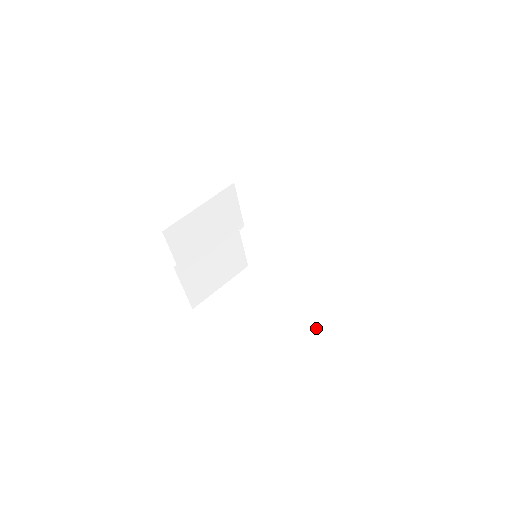
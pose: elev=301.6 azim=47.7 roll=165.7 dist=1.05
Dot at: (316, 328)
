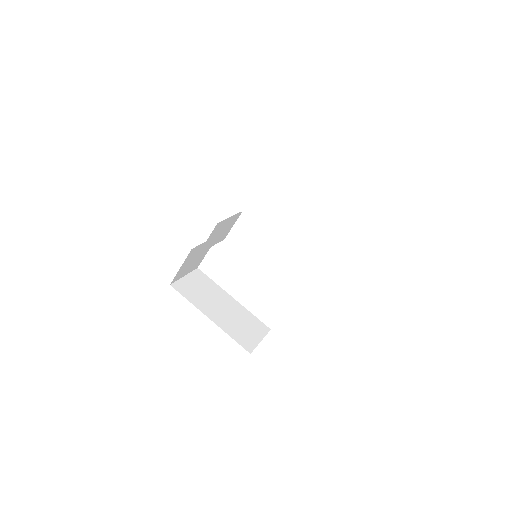
Dot at: (249, 314)
